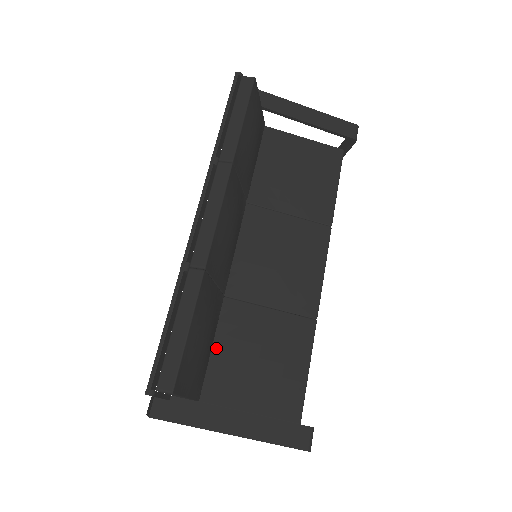
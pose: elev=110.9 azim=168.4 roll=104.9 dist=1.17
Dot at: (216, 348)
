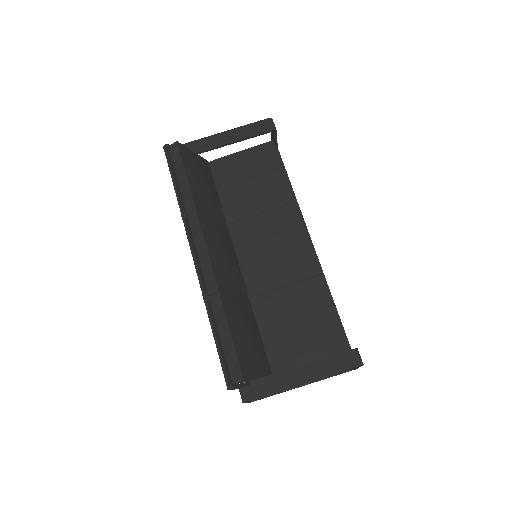
Dot at: (264, 334)
